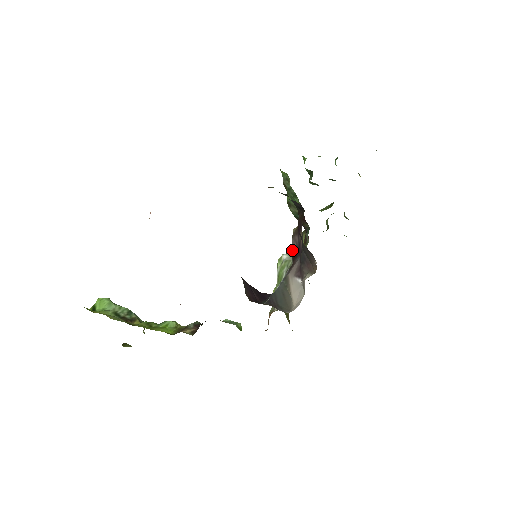
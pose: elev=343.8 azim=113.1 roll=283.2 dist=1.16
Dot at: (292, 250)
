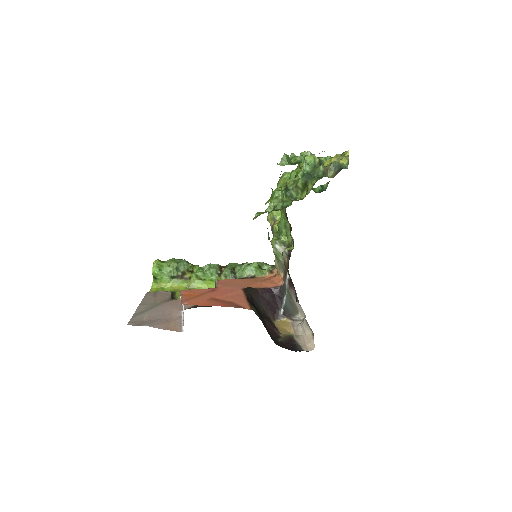
Dot at: occluded
